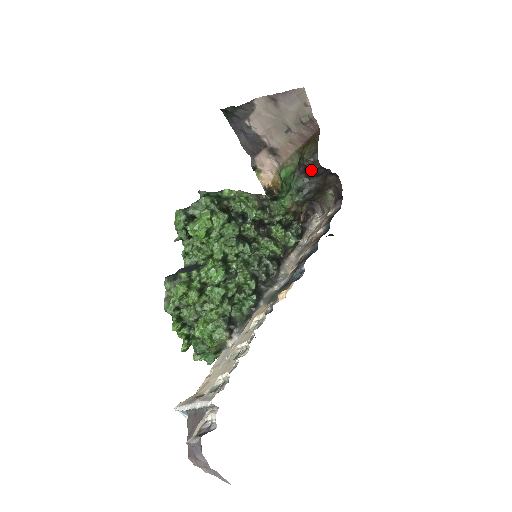
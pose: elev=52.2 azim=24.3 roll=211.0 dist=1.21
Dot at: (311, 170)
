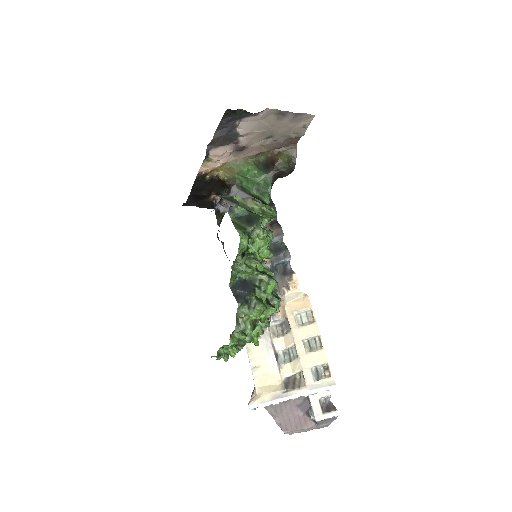
Dot at: (284, 176)
